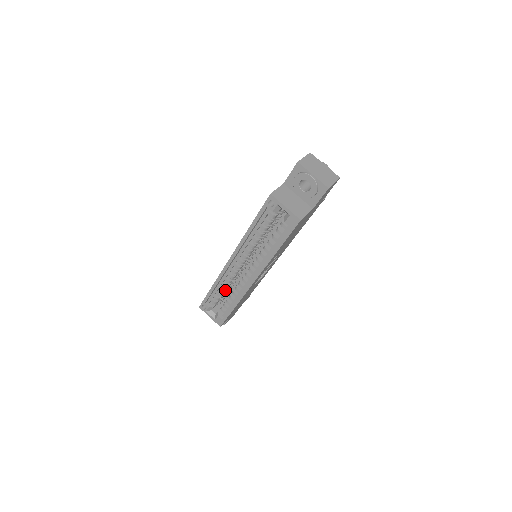
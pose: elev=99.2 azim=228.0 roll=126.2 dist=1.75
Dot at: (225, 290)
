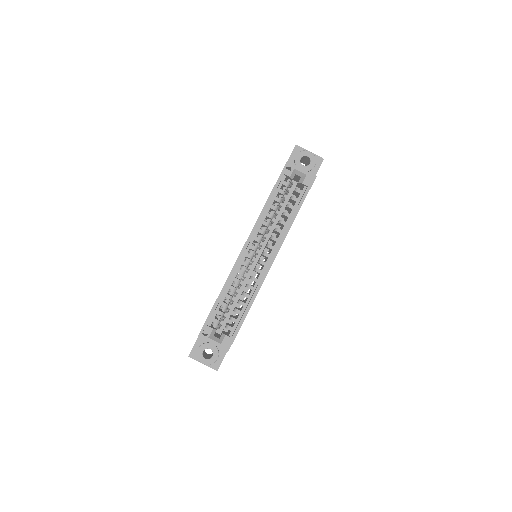
Dot at: occluded
